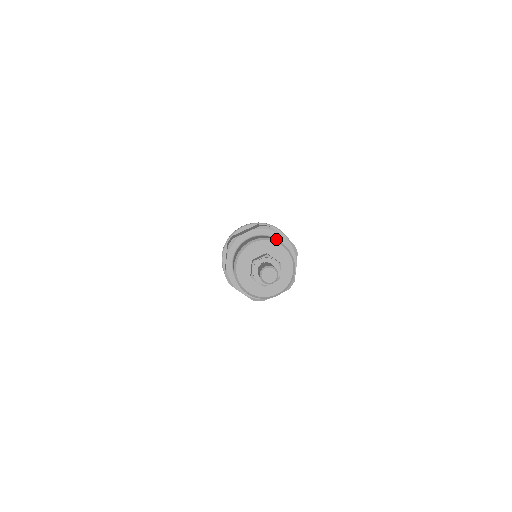
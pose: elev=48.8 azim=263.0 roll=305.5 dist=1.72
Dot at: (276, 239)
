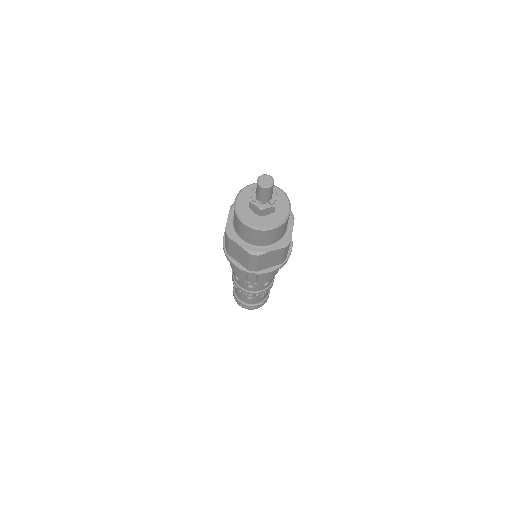
Dot at: occluded
